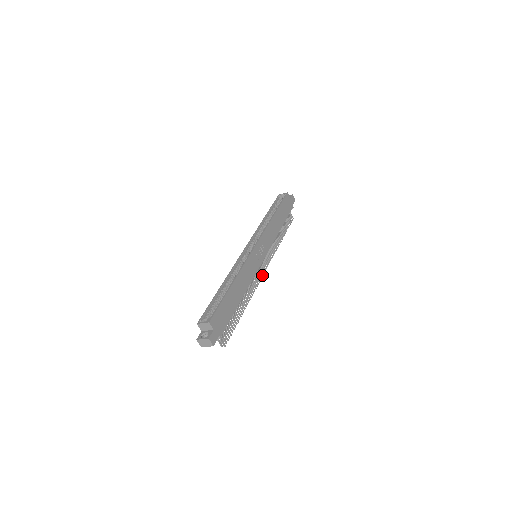
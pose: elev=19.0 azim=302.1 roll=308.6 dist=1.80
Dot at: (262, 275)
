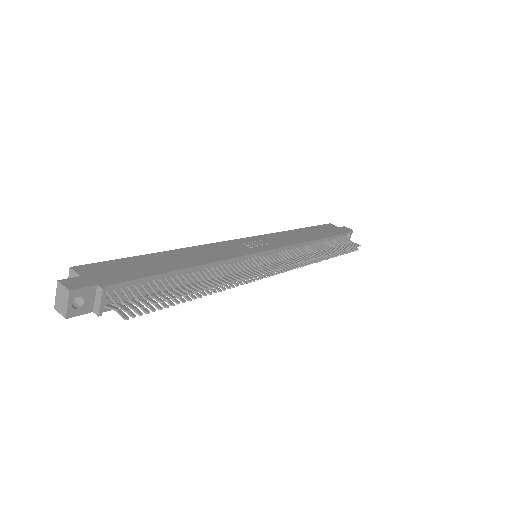
Dot at: (272, 269)
